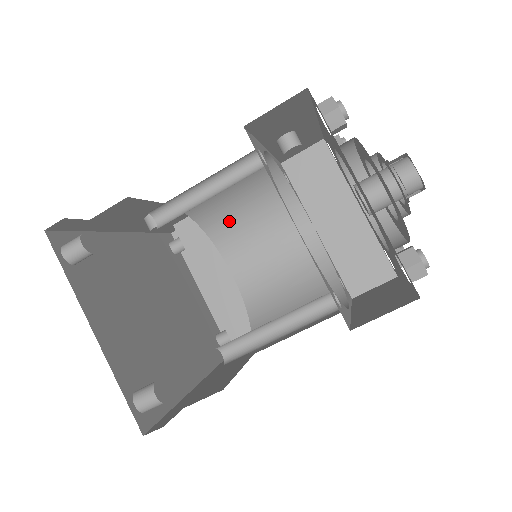
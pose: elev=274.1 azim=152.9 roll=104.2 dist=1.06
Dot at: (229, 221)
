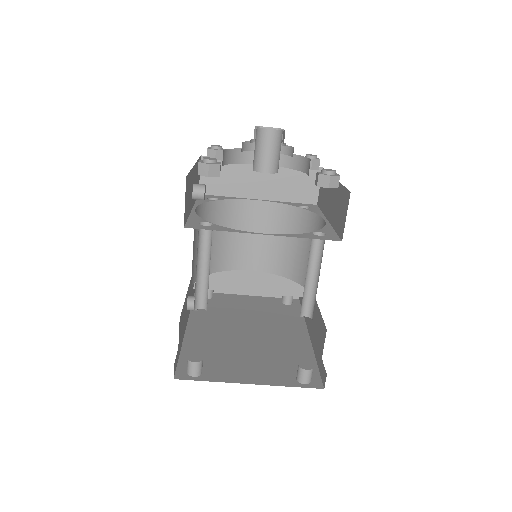
Dot at: (217, 253)
